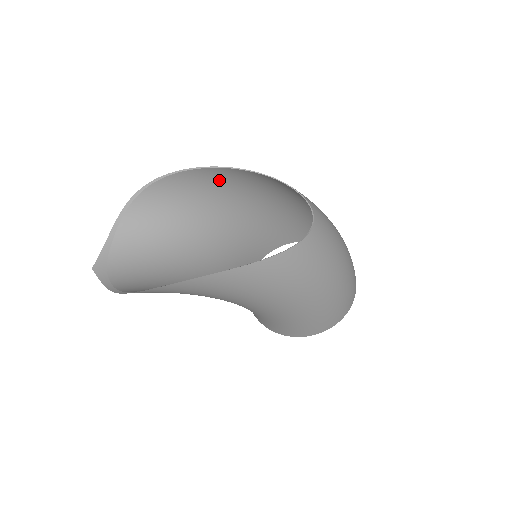
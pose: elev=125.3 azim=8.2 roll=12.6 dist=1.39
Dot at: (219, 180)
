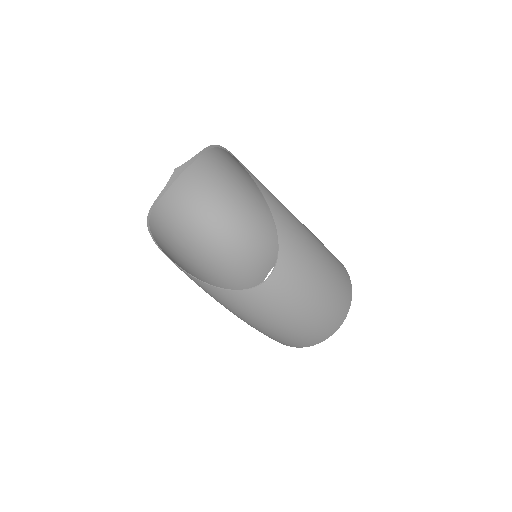
Dot at: (263, 185)
